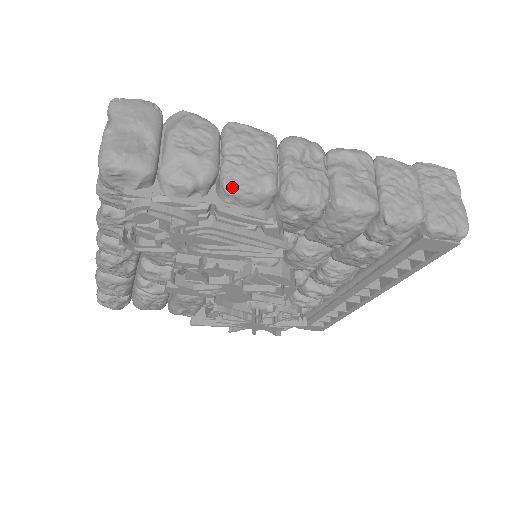
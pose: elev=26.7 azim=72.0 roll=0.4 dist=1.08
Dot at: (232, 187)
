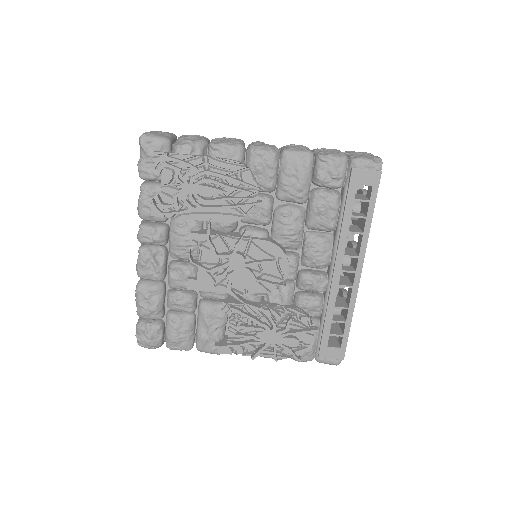
Dot at: (215, 144)
